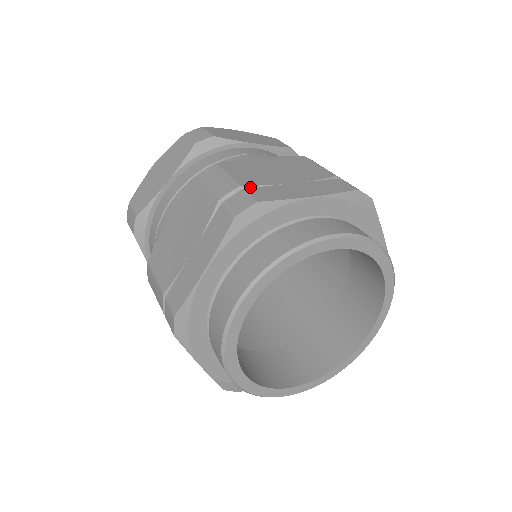
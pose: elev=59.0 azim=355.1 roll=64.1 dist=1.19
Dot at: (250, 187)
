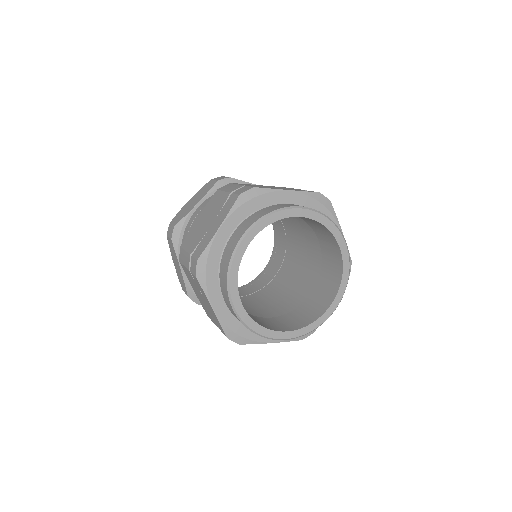
Dot at: occluded
